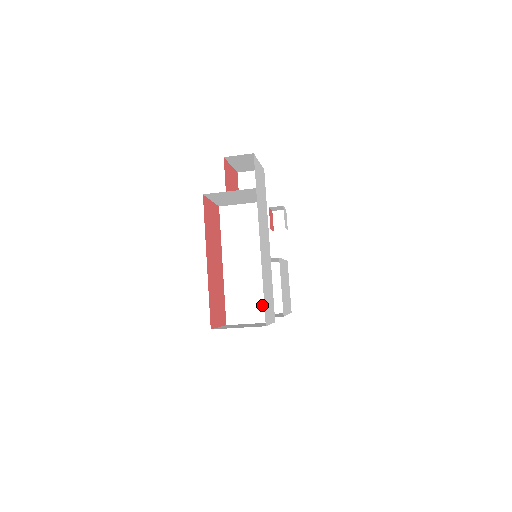
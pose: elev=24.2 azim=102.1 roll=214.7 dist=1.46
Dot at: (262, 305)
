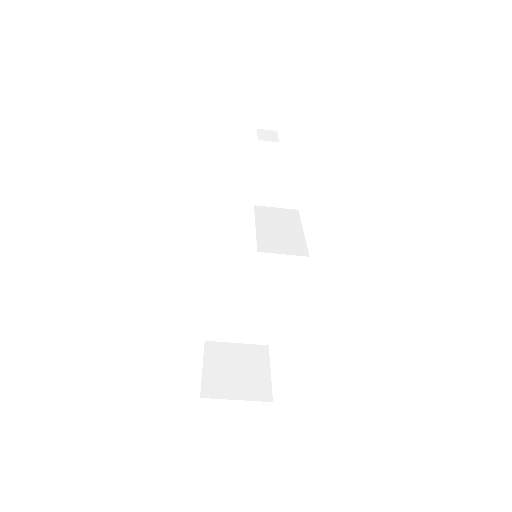
Dot at: (257, 328)
